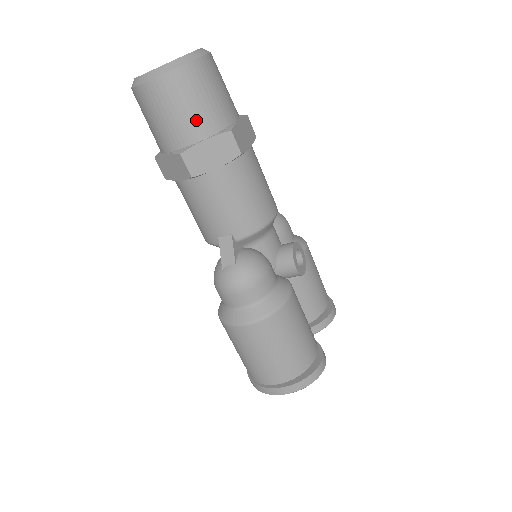
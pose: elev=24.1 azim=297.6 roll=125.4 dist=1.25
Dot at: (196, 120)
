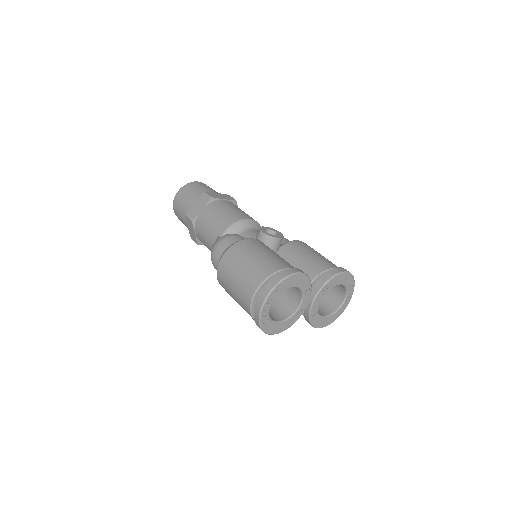
Dot at: (190, 199)
